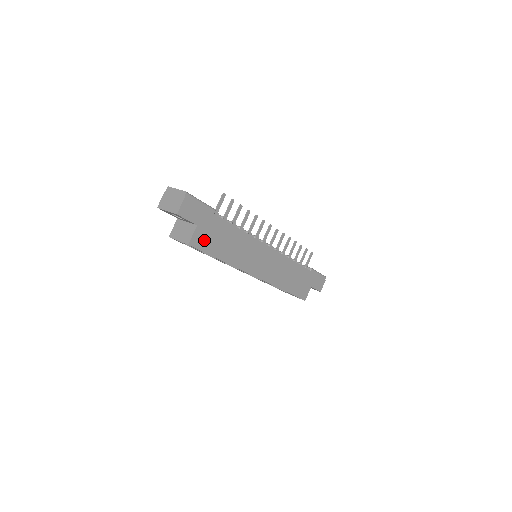
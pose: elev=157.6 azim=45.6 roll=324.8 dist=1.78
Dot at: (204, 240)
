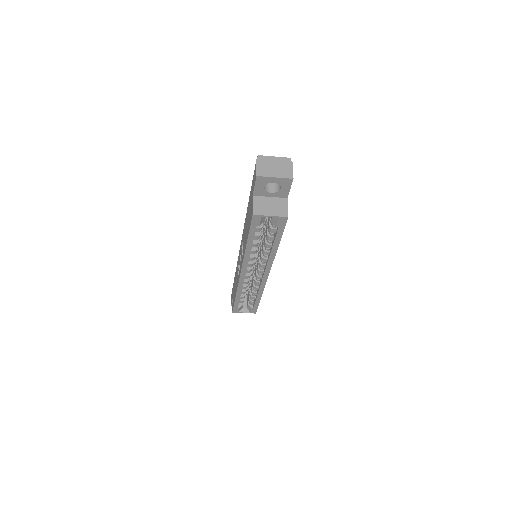
Dot at: occluded
